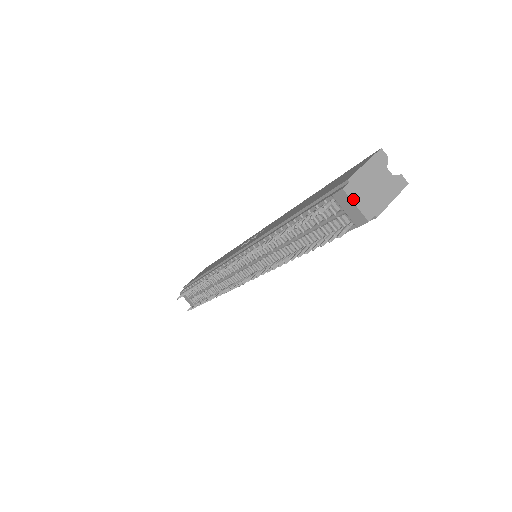
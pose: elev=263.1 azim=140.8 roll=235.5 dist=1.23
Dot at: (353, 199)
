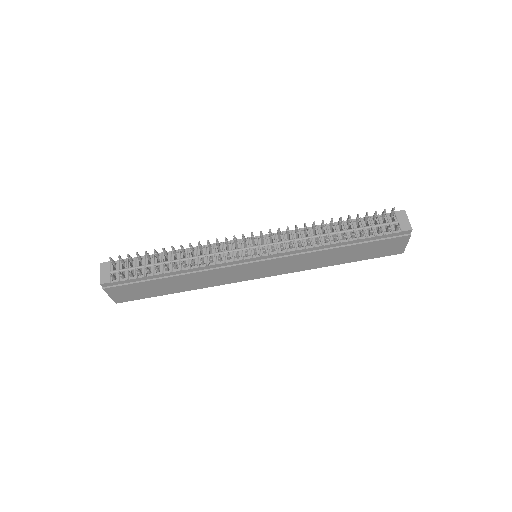
Dot at: (407, 217)
